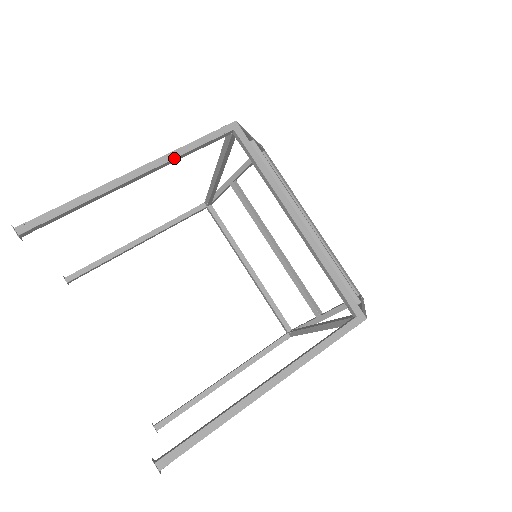
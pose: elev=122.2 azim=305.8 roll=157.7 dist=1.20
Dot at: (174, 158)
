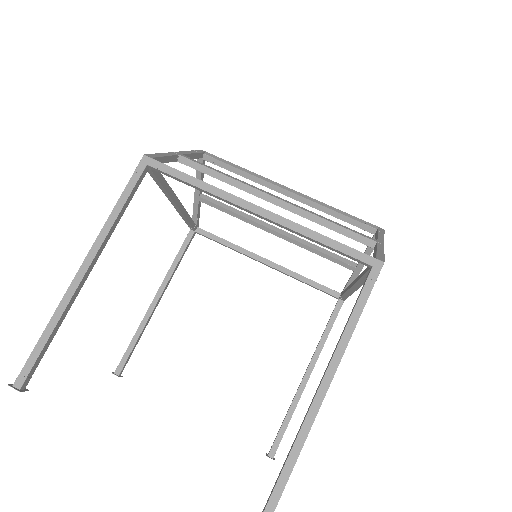
Dot at: (109, 230)
